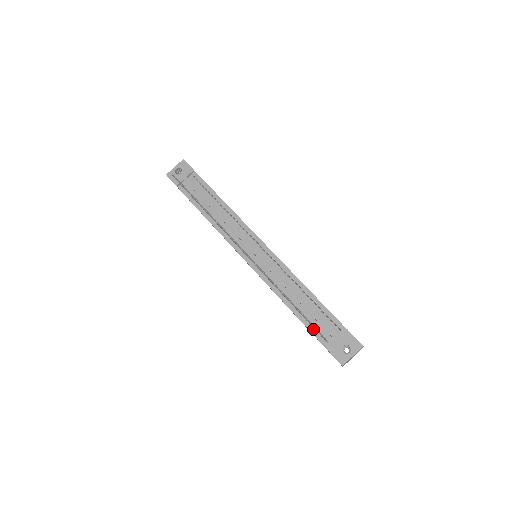
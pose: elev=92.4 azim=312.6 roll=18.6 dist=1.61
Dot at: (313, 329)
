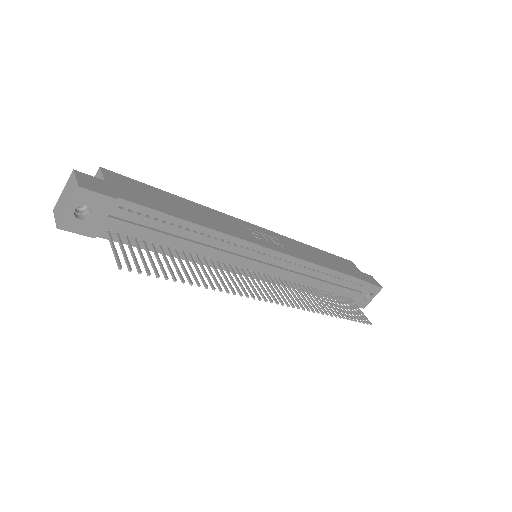
Dot at: occluded
